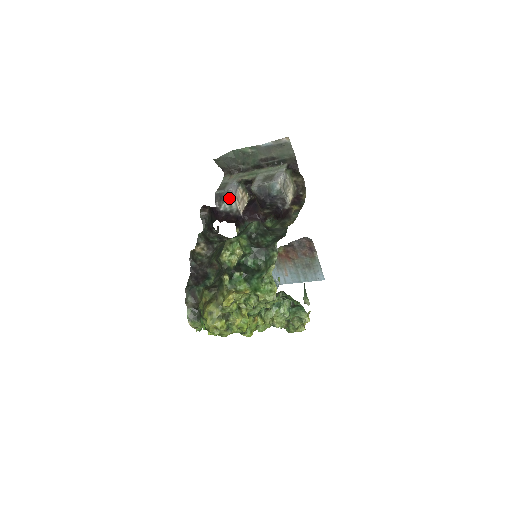
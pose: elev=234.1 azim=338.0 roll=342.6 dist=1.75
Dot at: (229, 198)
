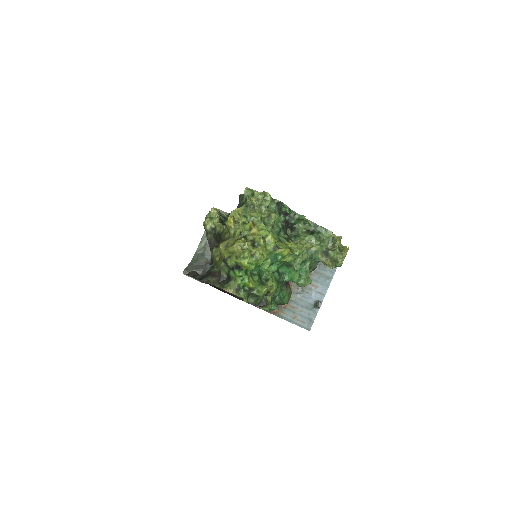
Dot at: occluded
